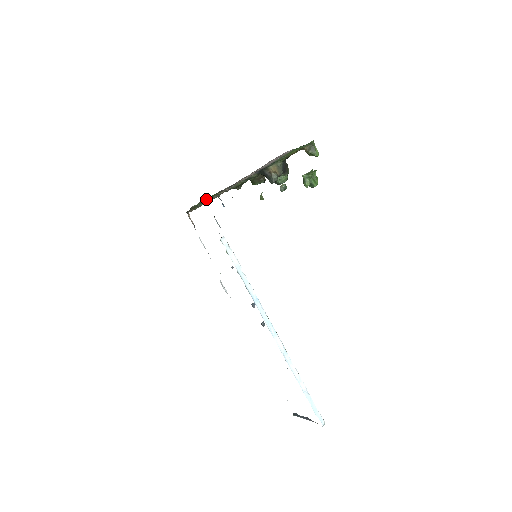
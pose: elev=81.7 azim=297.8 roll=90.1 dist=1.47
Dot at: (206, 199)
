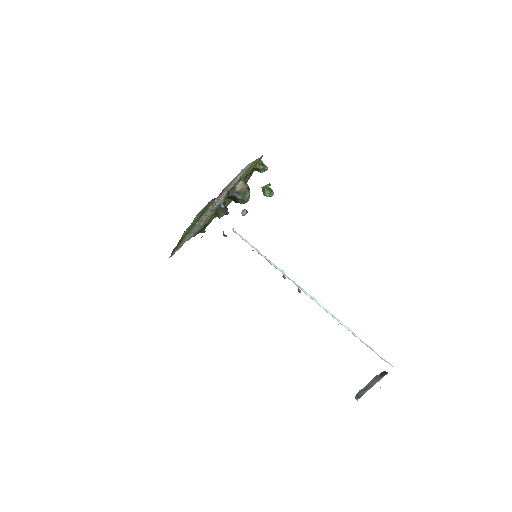
Dot at: (198, 217)
